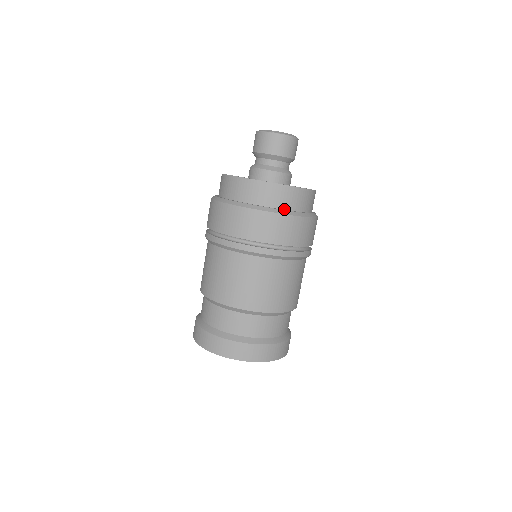
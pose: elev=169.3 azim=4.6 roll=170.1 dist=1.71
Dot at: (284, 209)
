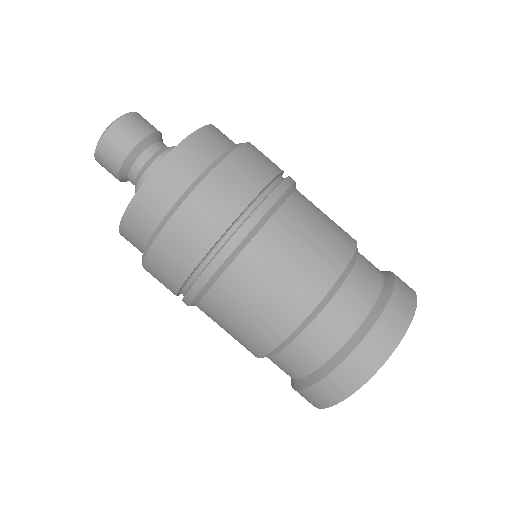
Dot at: (187, 189)
